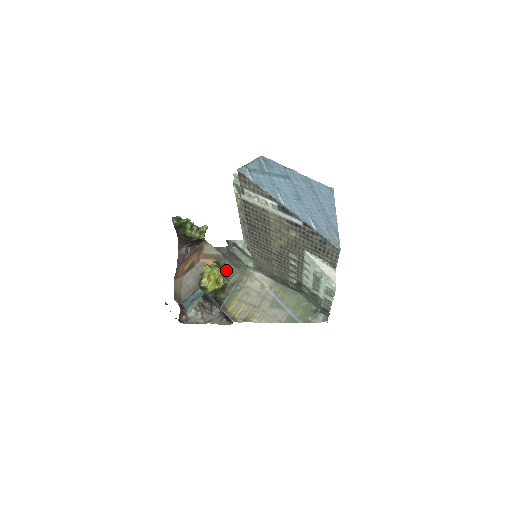
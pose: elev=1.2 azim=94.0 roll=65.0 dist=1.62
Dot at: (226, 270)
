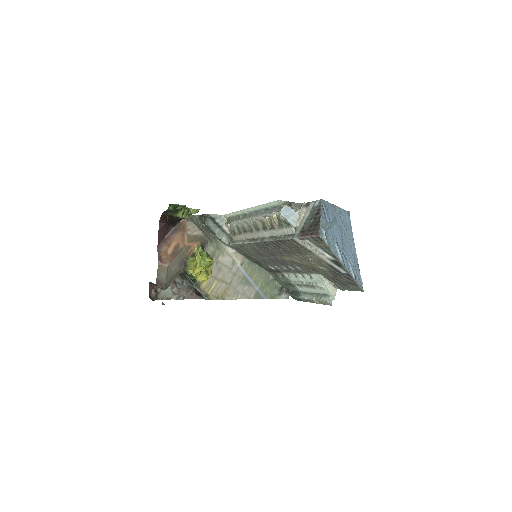
Dot at: occluded
